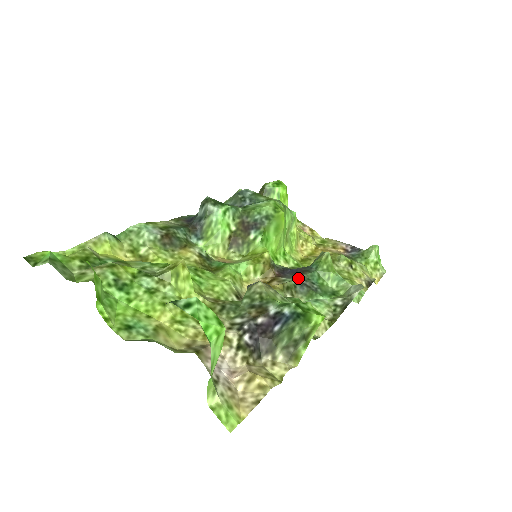
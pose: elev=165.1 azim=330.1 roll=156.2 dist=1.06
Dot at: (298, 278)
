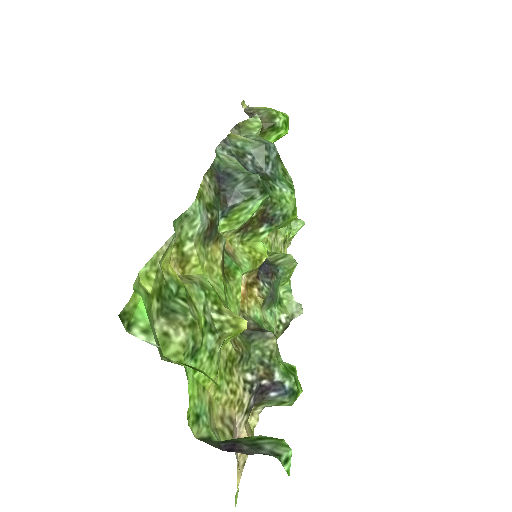
Dot at: (271, 287)
